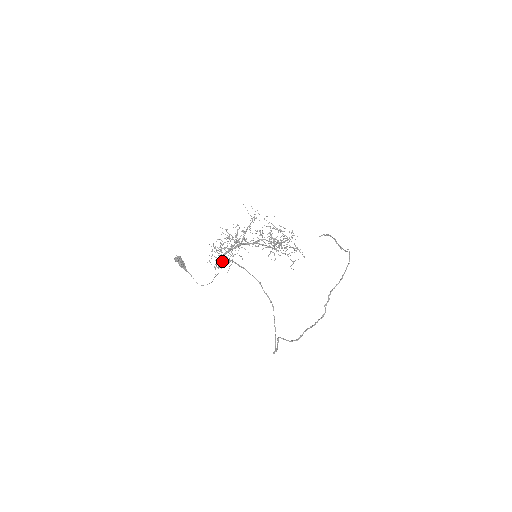
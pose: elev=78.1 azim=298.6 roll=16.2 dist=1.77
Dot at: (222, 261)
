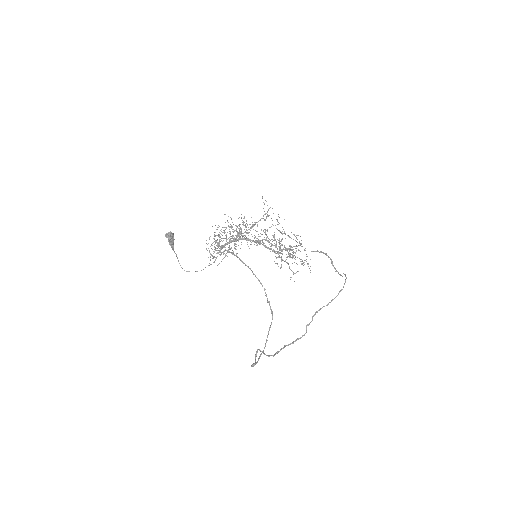
Dot at: (222, 252)
